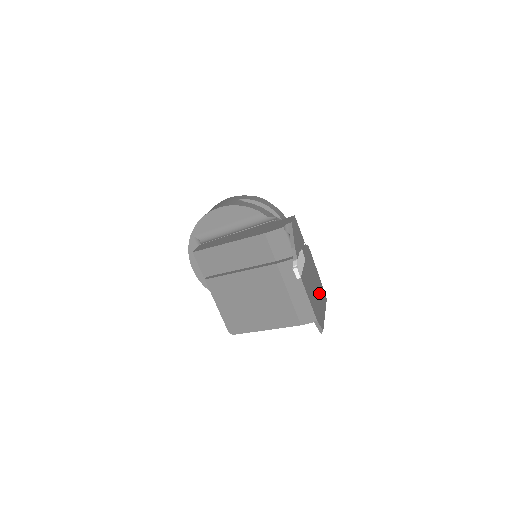
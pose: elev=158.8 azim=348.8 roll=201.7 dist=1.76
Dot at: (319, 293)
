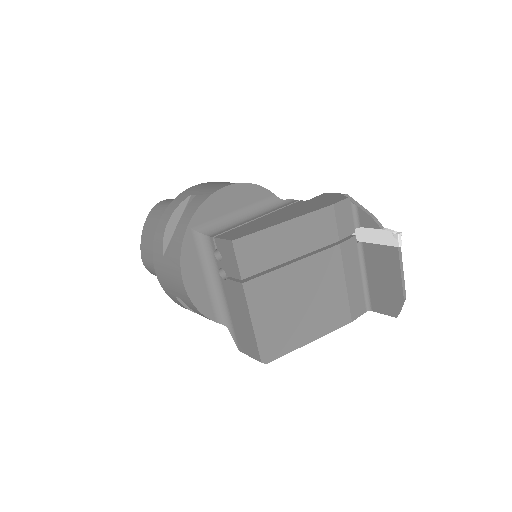
Dot at: occluded
